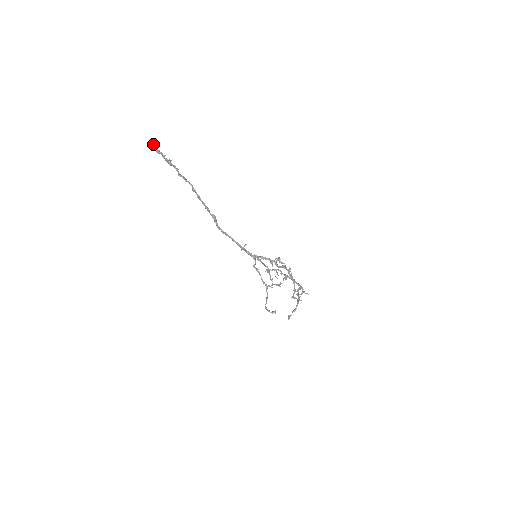
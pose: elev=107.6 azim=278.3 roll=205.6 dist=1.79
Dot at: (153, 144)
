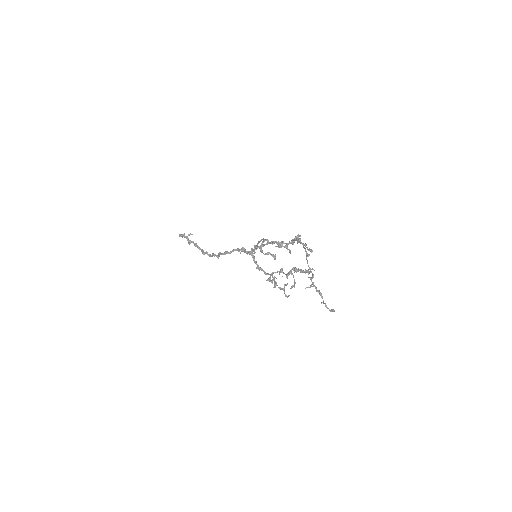
Dot at: (182, 235)
